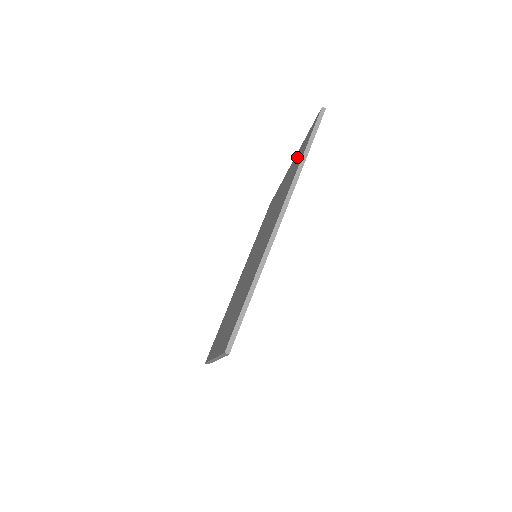
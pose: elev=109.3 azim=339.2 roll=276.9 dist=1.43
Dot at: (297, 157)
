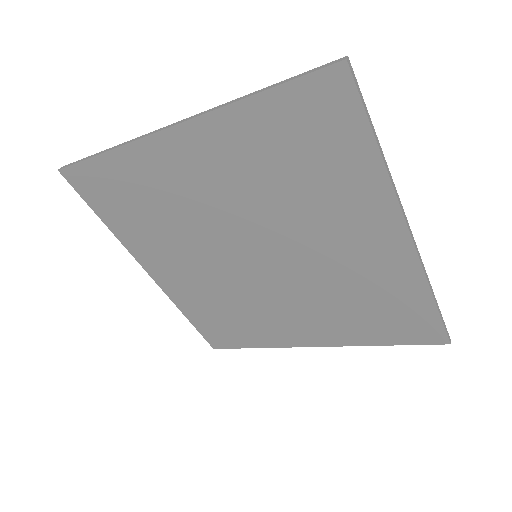
Dot at: (270, 133)
